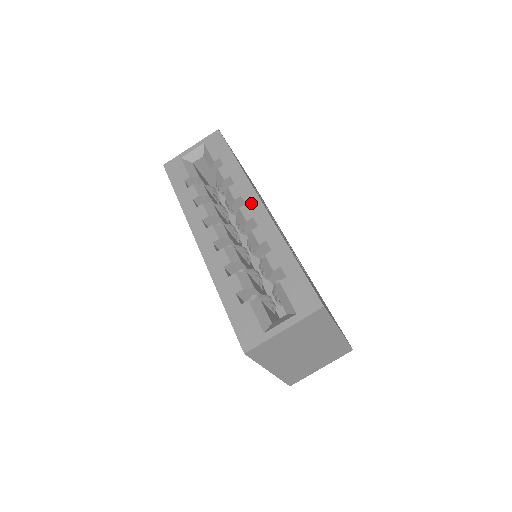
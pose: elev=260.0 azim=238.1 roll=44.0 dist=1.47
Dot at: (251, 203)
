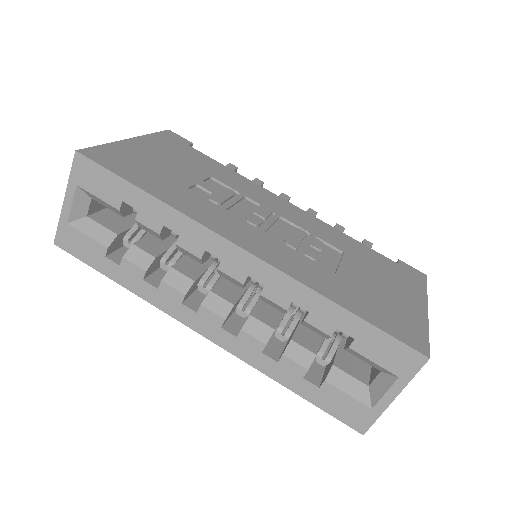
Dot at: (228, 256)
